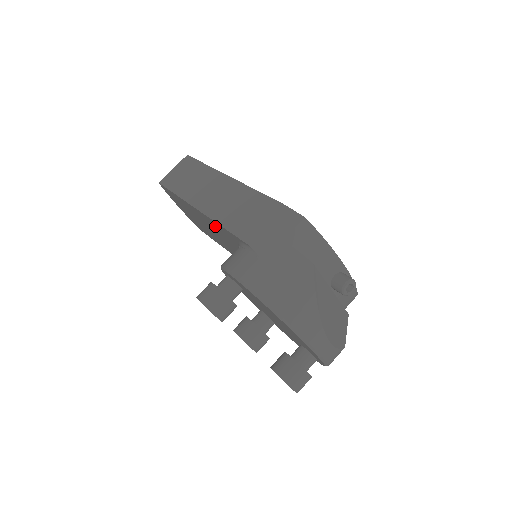
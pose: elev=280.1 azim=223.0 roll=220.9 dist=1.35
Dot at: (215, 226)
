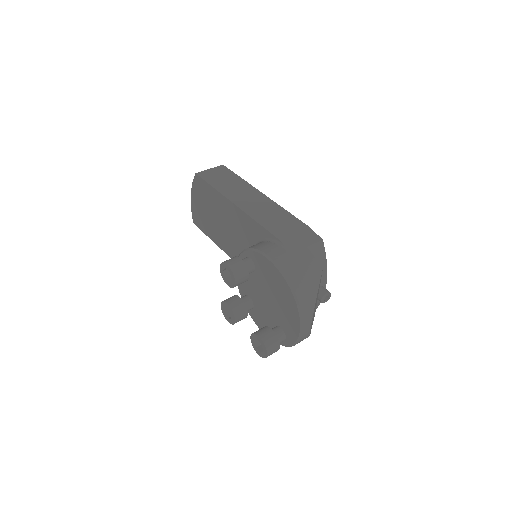
Dot at: (243, 221)
